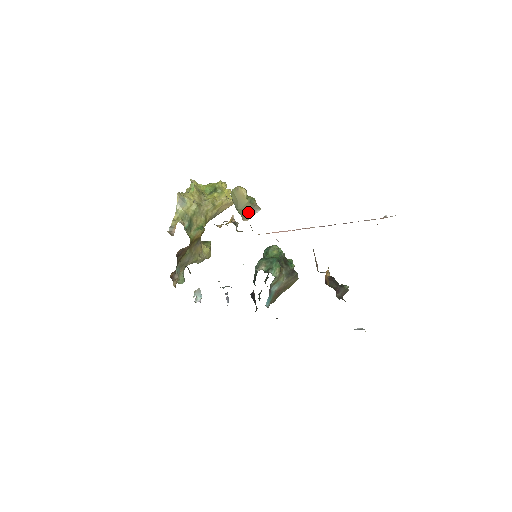
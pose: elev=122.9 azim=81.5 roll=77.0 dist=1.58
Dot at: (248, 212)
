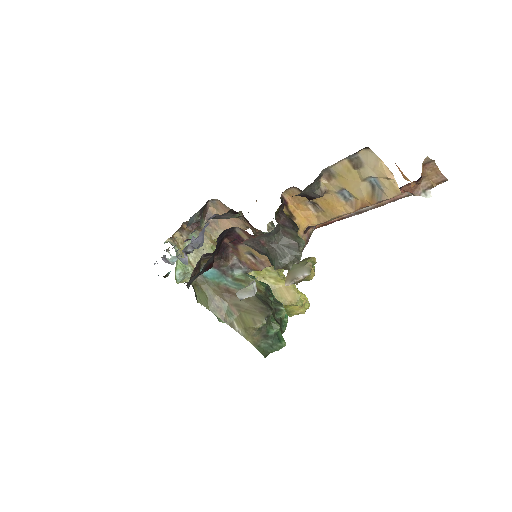
Dot at: (297, 271)
